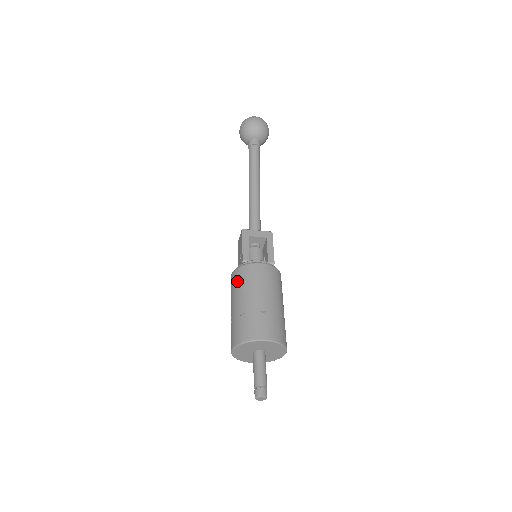
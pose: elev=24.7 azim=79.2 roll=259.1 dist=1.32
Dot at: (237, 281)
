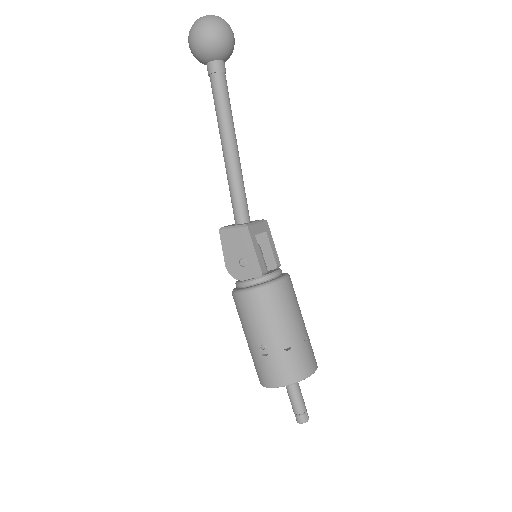
Dot at: (268, 306)
